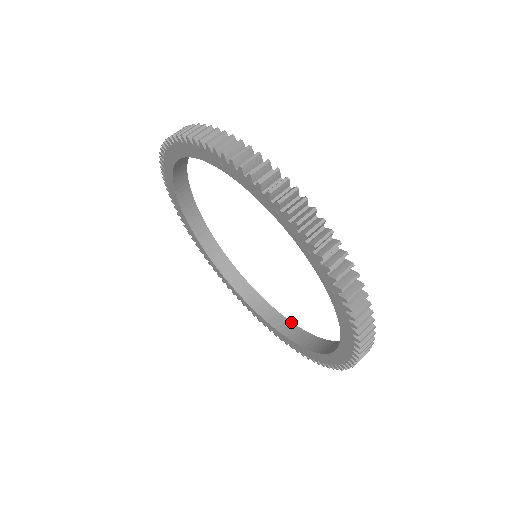
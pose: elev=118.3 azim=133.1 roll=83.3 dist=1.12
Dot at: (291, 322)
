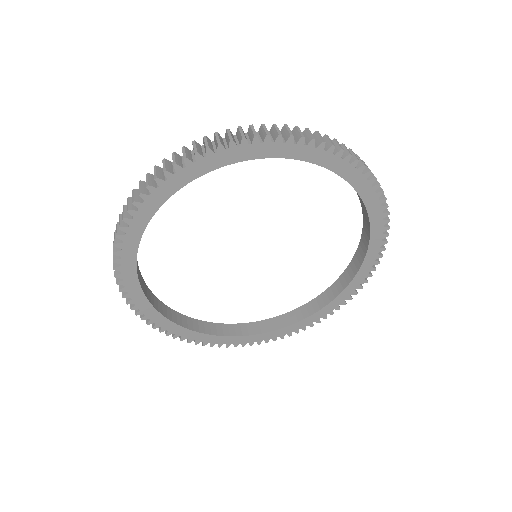
Dot at: (311, 301)
